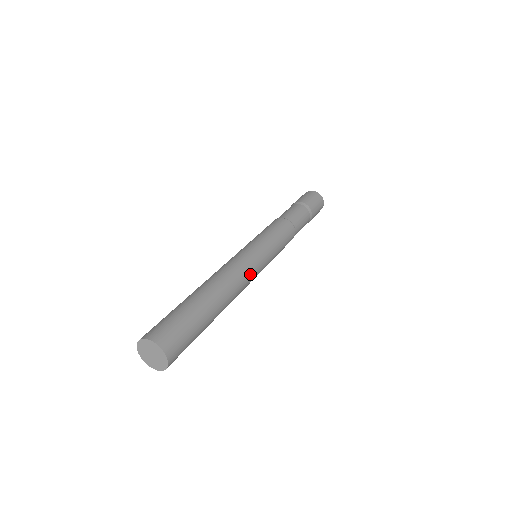
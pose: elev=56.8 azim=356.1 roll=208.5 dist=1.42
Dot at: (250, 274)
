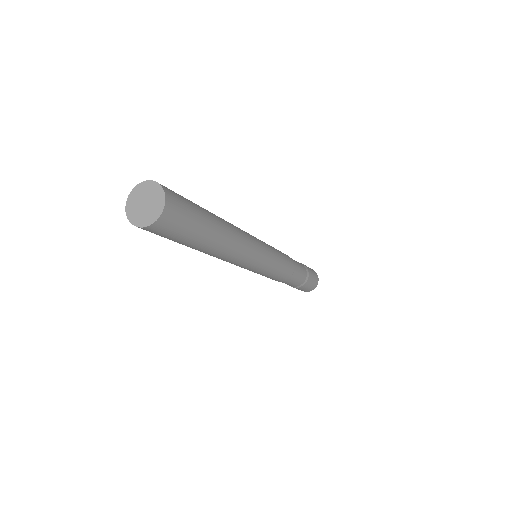
Dot at: (253, 241)
